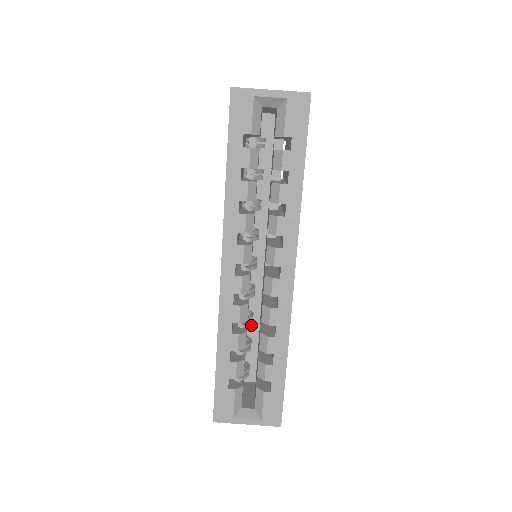
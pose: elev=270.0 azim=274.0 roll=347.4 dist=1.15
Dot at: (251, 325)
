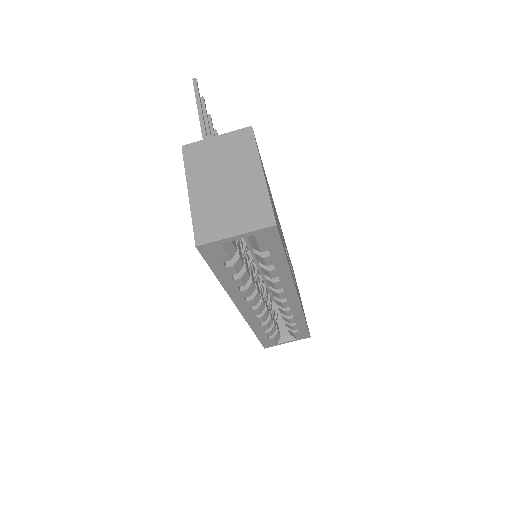
Dot at: occluded
